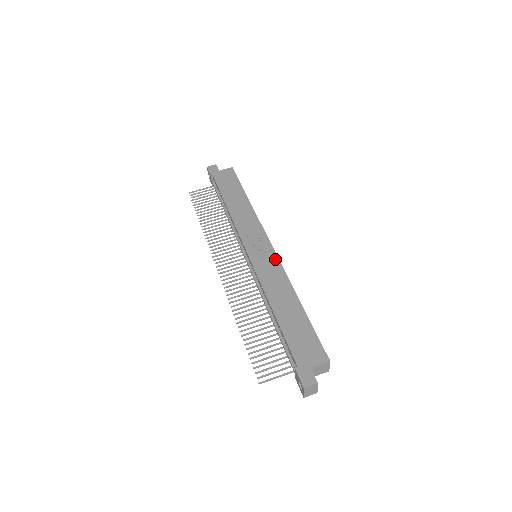
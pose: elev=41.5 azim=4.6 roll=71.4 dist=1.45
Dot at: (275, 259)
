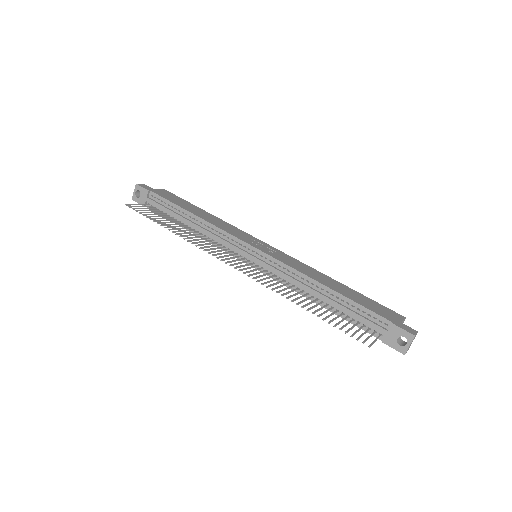
Dot at: (284, 254)
